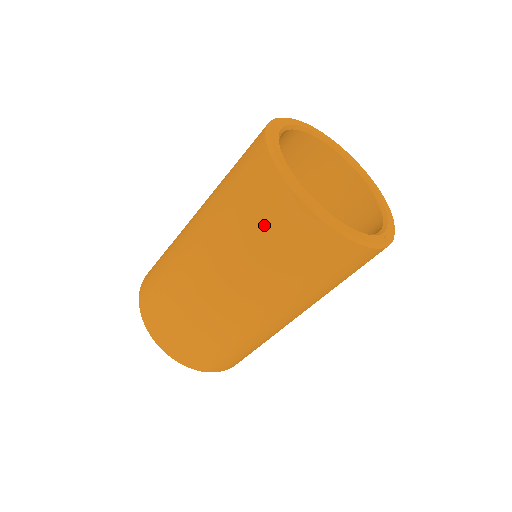
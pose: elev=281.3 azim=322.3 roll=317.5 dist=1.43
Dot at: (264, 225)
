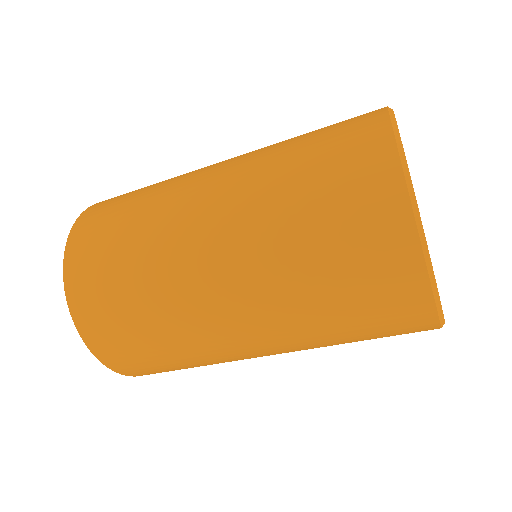
Dot at: (335, 205)
